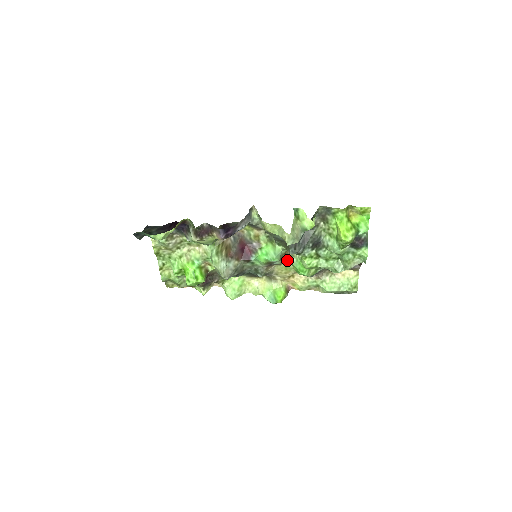
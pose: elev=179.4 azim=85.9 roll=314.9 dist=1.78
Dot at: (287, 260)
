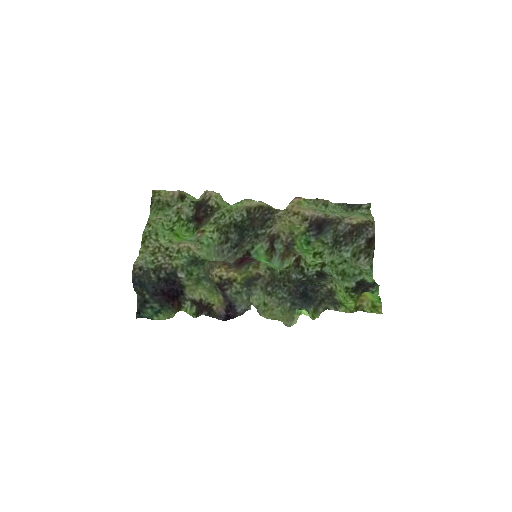
Dot at: (290, 247)
